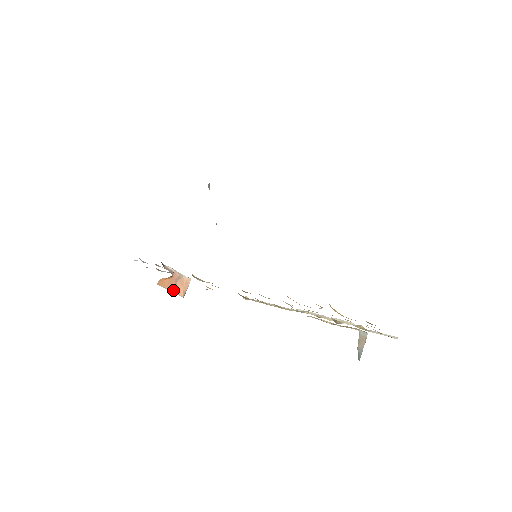
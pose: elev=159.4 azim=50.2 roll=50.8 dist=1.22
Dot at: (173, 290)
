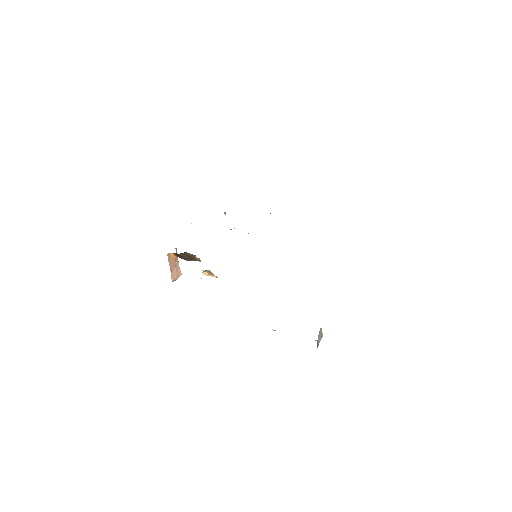
Dot at: (171, 270)
